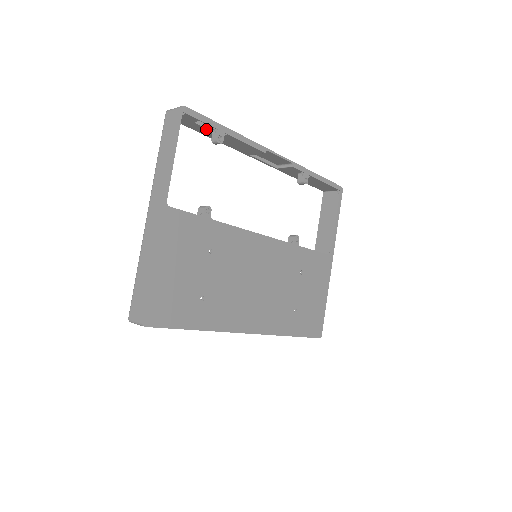
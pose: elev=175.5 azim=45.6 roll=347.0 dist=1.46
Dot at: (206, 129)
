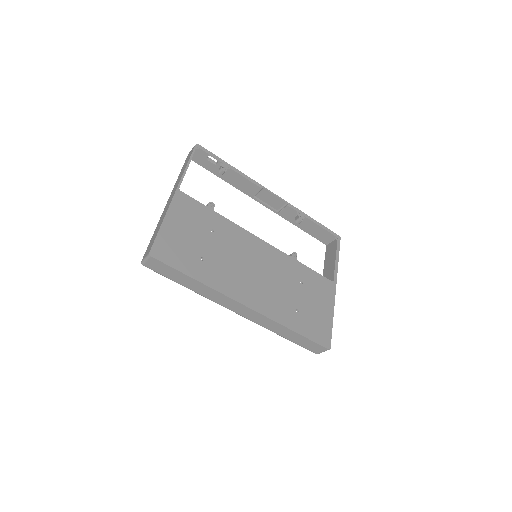
Dot at: (216, 166)
